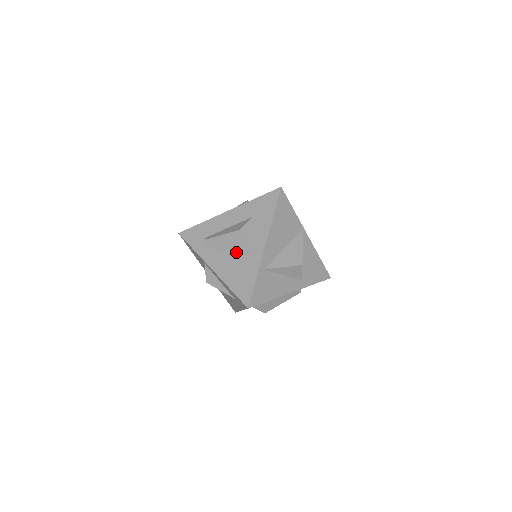
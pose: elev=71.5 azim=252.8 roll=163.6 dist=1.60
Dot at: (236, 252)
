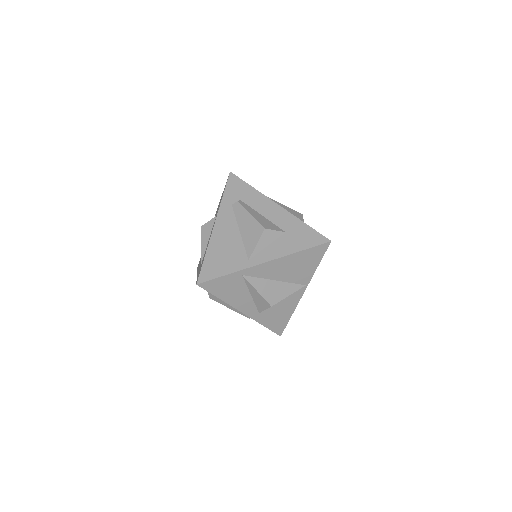
Dot at: (243, 238)
